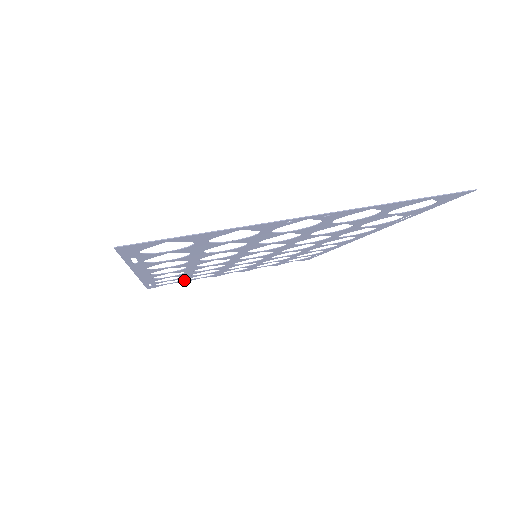
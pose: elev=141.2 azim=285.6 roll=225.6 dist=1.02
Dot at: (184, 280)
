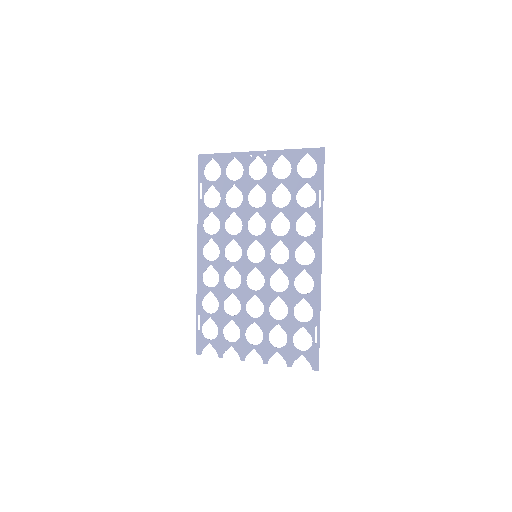
Dot at: (220, 338)
